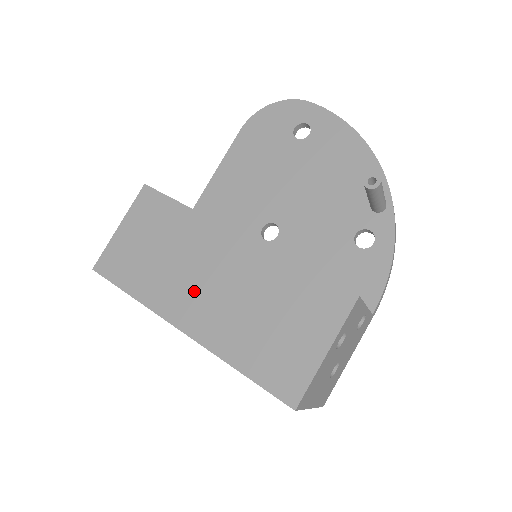
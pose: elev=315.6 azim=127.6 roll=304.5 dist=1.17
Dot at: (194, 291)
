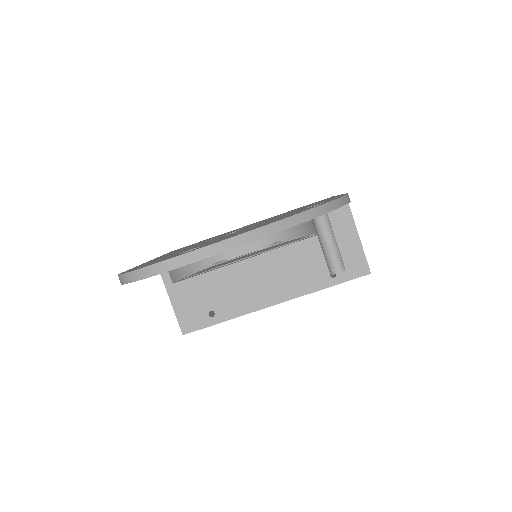
Dot at: occluded
